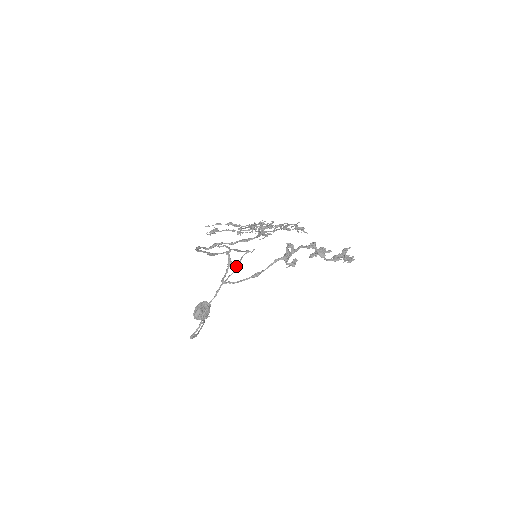
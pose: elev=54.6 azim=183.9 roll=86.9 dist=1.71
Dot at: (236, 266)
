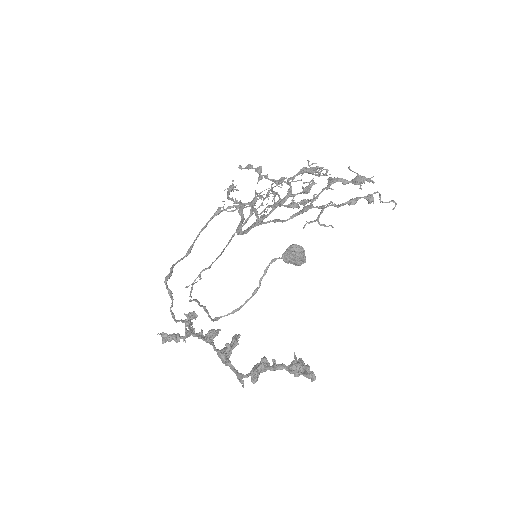
Dot at: occluded
